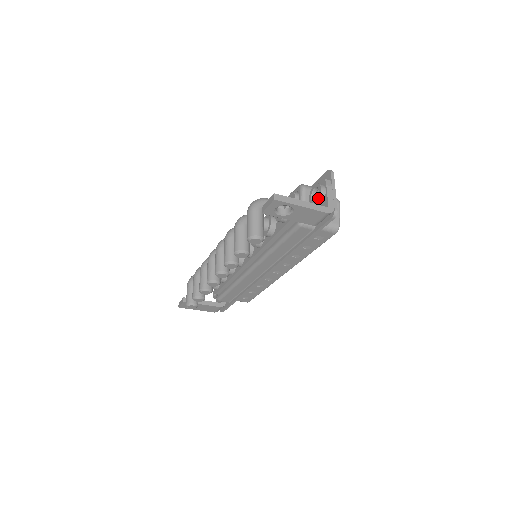
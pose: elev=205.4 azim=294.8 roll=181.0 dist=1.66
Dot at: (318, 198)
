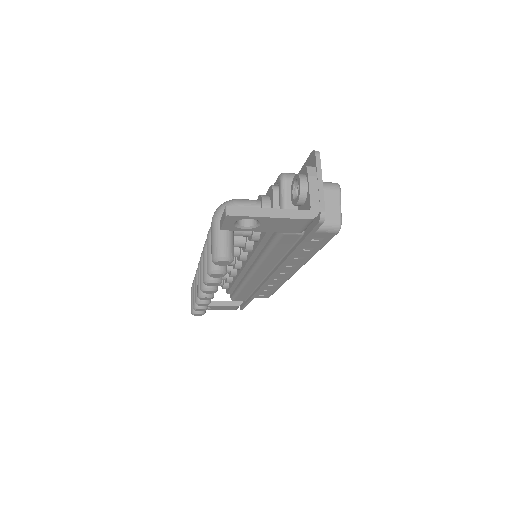
Dot at: (298, 196)
